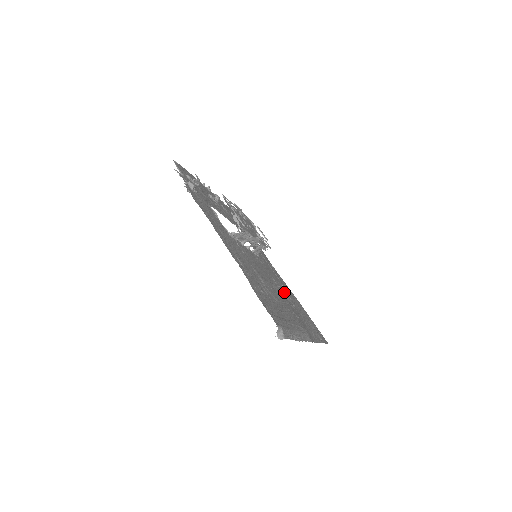
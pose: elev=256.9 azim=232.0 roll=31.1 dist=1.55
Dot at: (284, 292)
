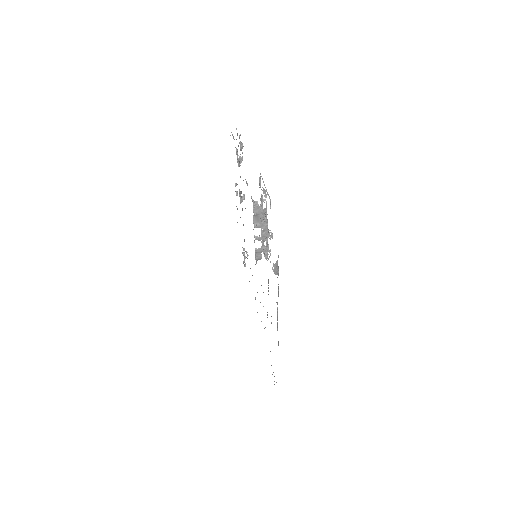
Dot at: occluded
